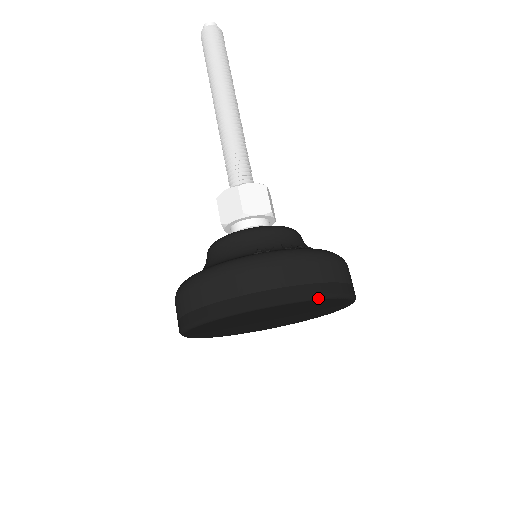
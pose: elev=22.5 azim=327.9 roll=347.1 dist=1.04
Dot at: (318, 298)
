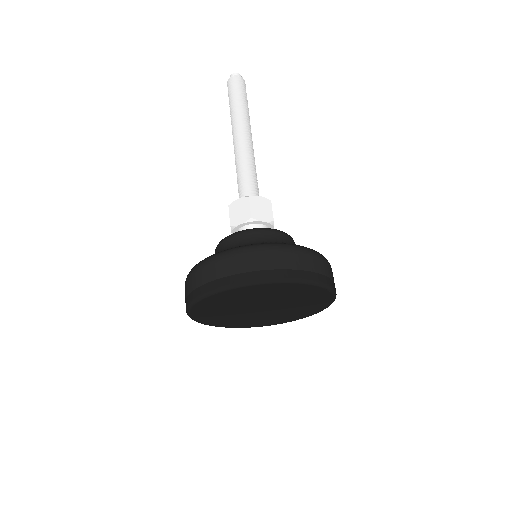
Dot at: (310, 283)
